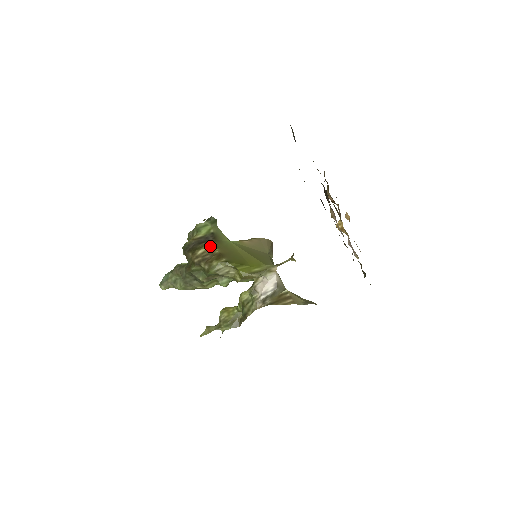
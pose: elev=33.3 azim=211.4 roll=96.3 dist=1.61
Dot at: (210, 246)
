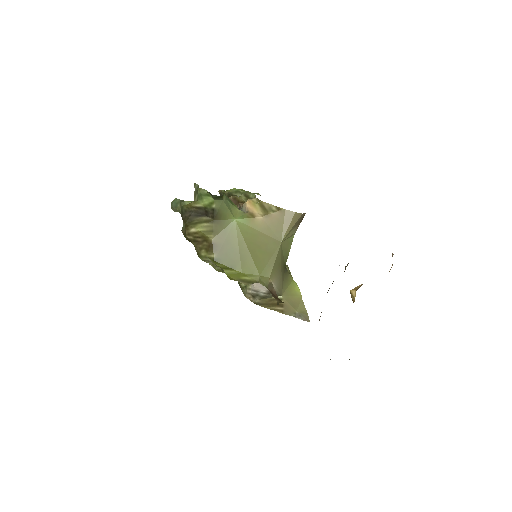
Dot at: (205, 228)
